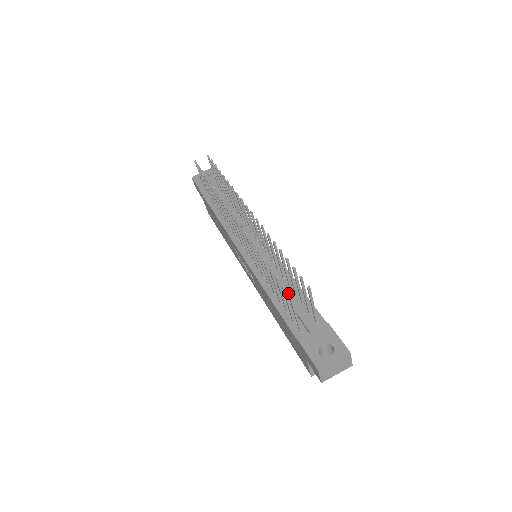
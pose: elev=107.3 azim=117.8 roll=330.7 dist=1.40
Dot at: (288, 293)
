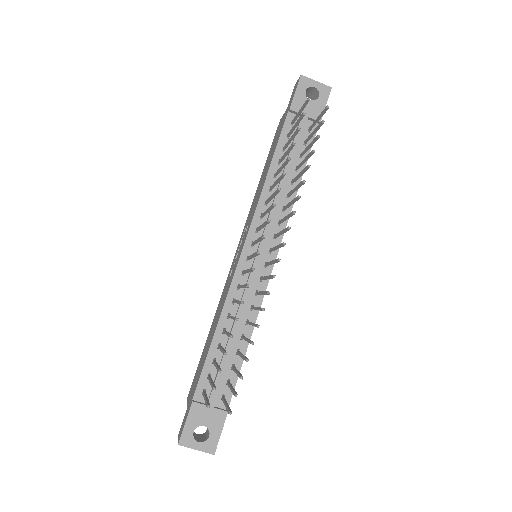
Dot at: (231, 348)
